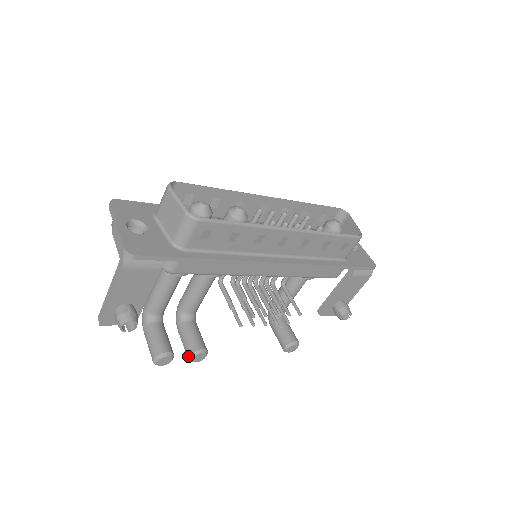
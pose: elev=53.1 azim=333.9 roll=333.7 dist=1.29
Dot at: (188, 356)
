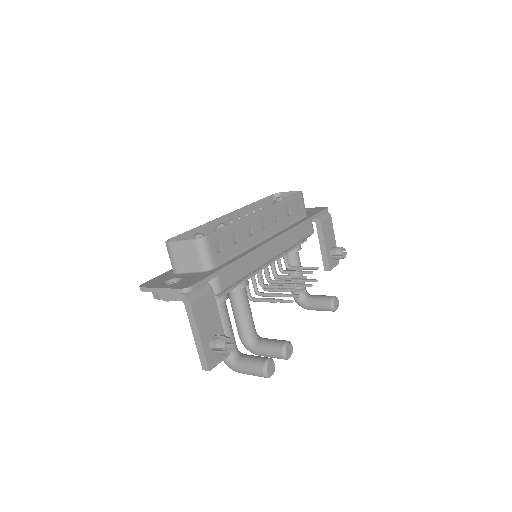
Dot at: (281, 356)
